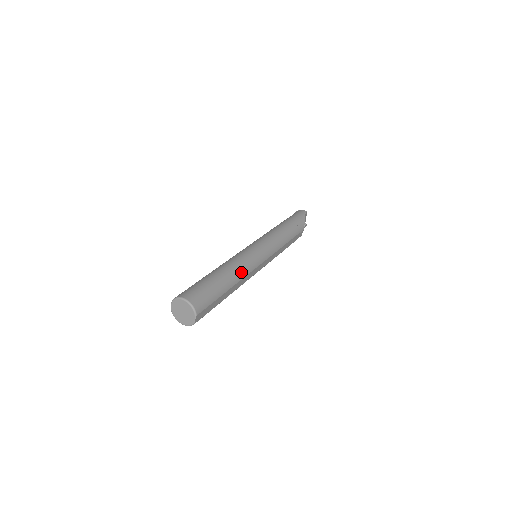
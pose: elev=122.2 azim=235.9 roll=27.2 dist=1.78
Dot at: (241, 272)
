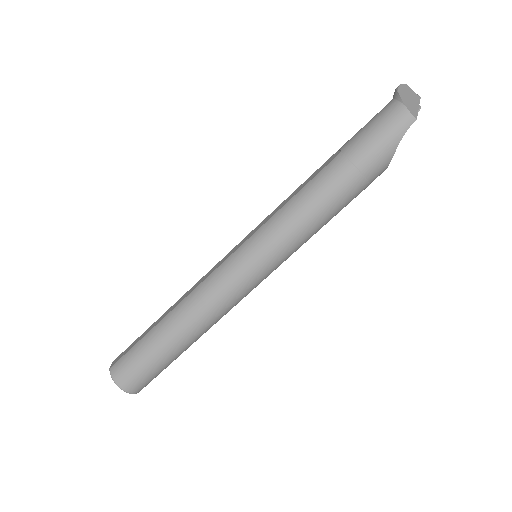
Dot at: (210, 324)
